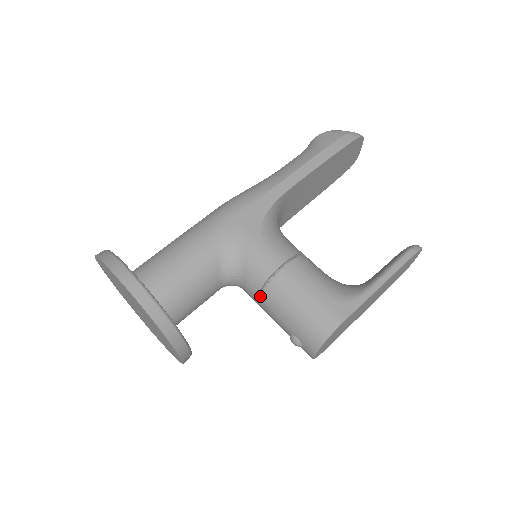
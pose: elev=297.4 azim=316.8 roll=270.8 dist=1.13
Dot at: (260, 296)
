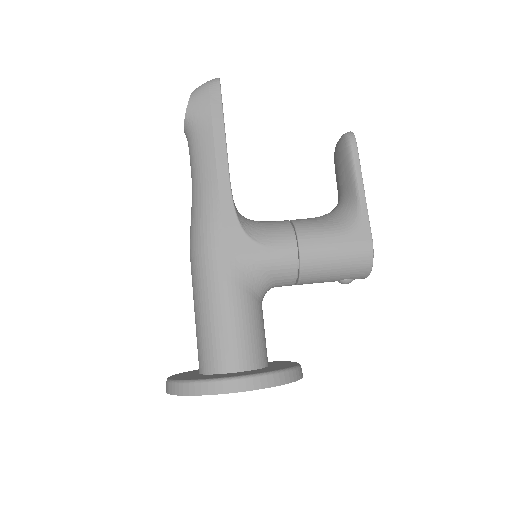
Dot at: (299, 281)
